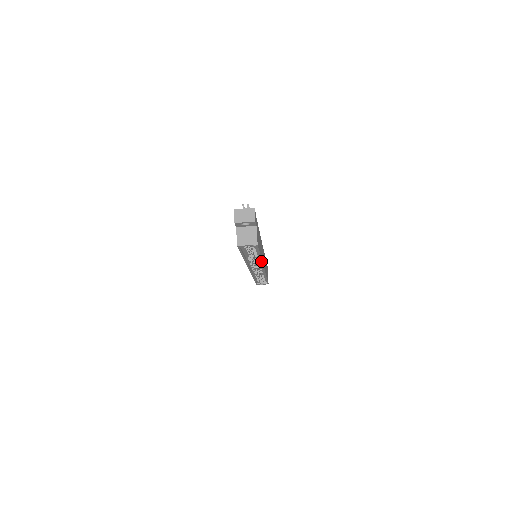
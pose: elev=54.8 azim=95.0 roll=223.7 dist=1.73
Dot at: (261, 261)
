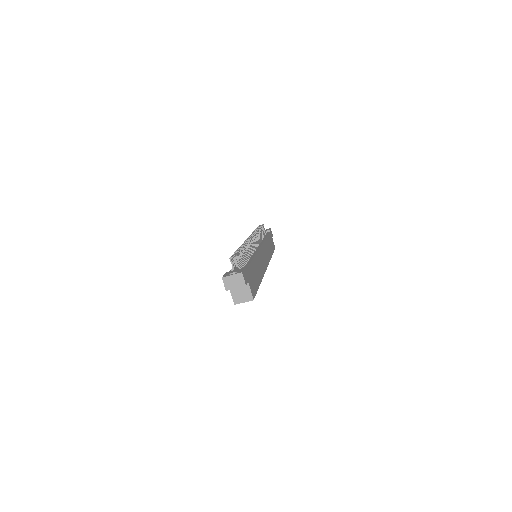
Dot at: (262, 278)
